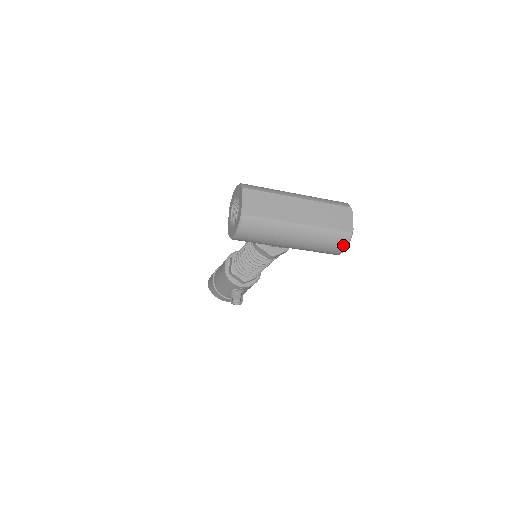
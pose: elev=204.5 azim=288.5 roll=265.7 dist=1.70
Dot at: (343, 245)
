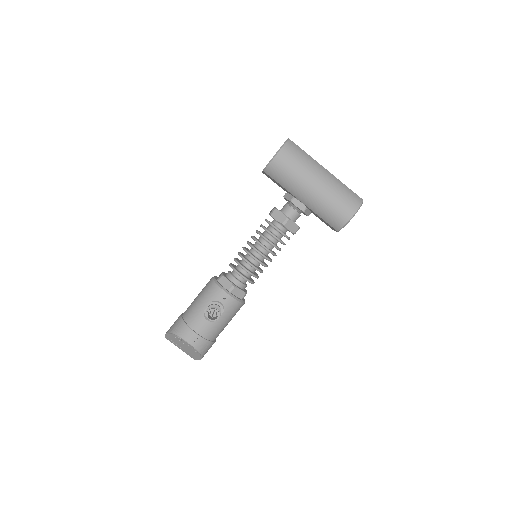
Dot at: (356, 204)
